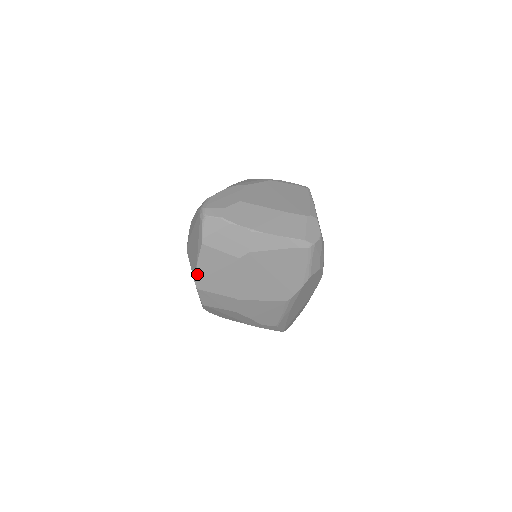
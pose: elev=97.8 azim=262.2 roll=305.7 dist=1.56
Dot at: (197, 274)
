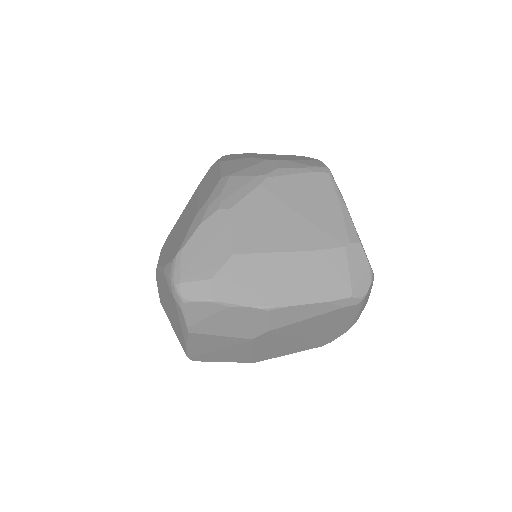
Dot at: (189, 352)
